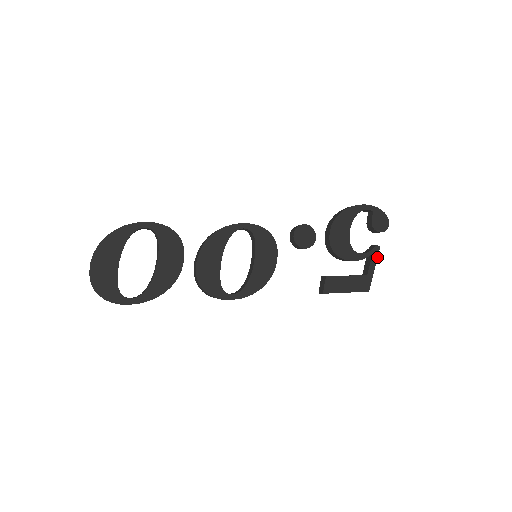
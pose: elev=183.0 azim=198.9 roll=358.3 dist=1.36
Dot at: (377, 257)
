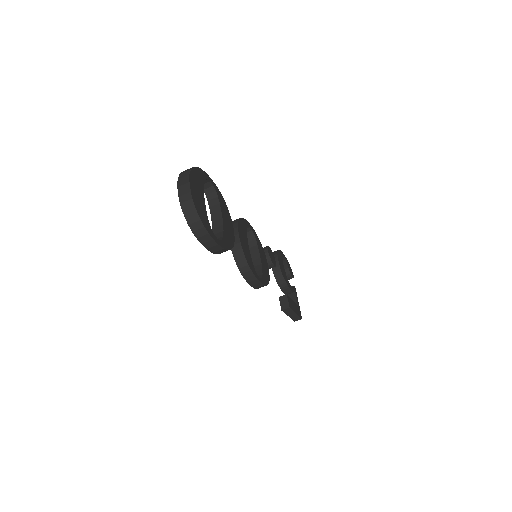
Dot at: occluded
